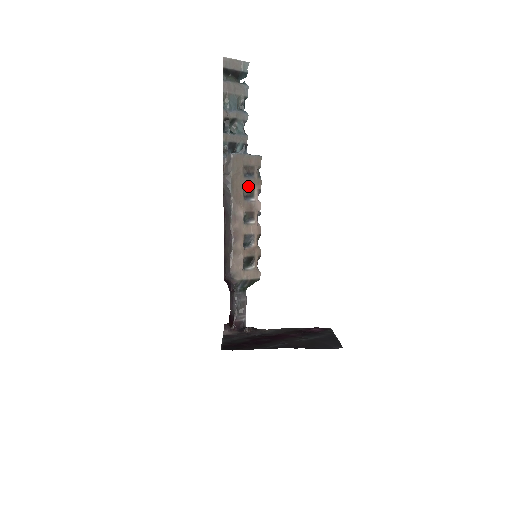
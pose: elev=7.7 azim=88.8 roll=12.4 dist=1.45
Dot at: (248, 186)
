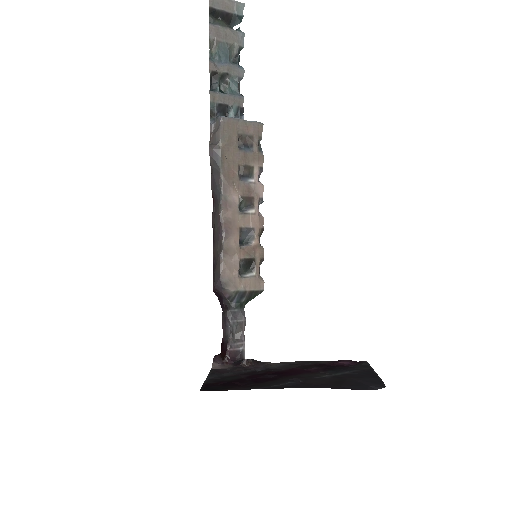
Dot at: (245, 162)
